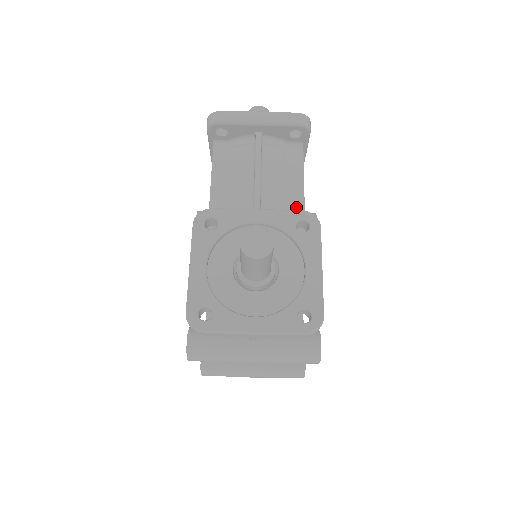
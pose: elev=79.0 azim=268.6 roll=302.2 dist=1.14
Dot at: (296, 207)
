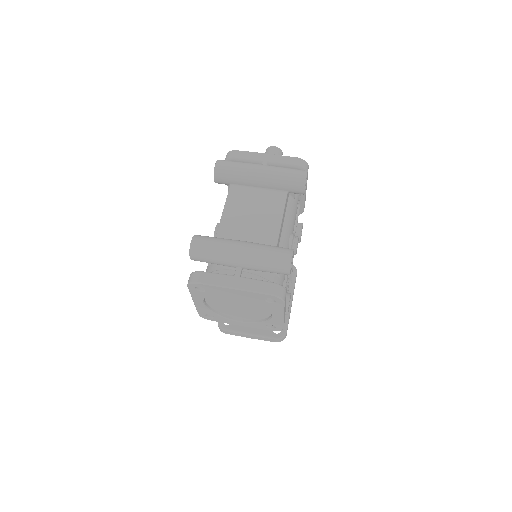
Dot at: occluded
